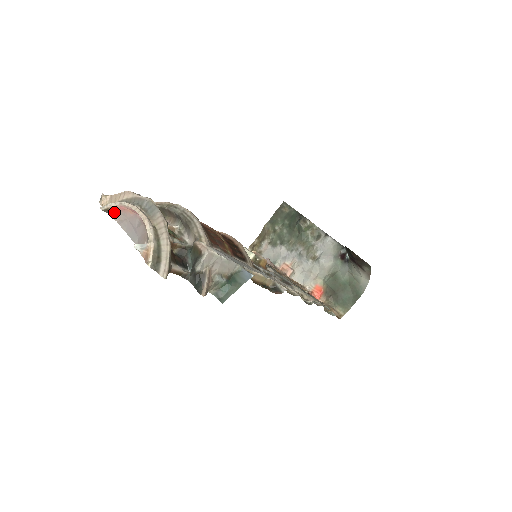
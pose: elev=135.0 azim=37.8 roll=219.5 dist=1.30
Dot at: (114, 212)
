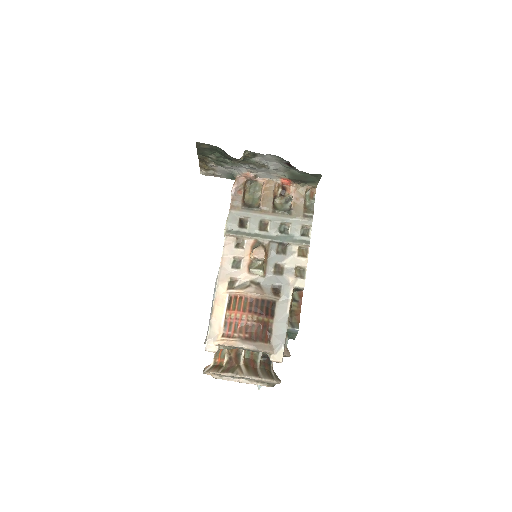
Dot at: occluded
